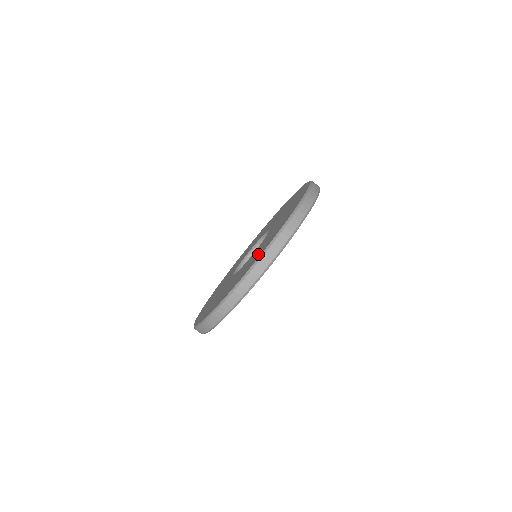
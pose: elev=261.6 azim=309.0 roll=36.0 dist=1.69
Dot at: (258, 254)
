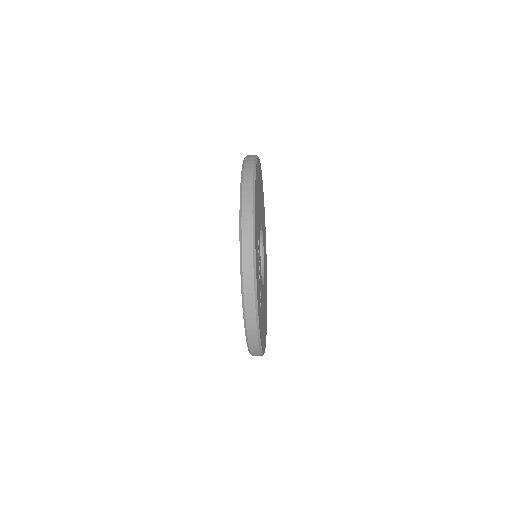
Dot at: occluded
